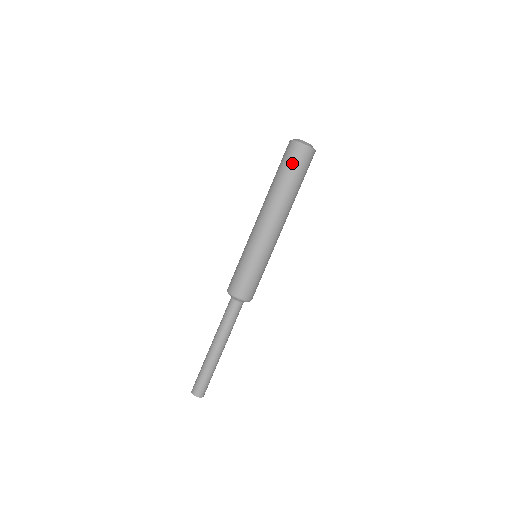
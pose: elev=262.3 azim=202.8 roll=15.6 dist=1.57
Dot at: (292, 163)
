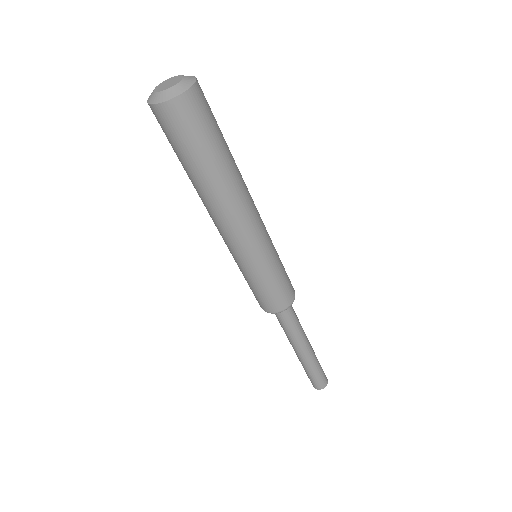
Dot at: (175, 141)
